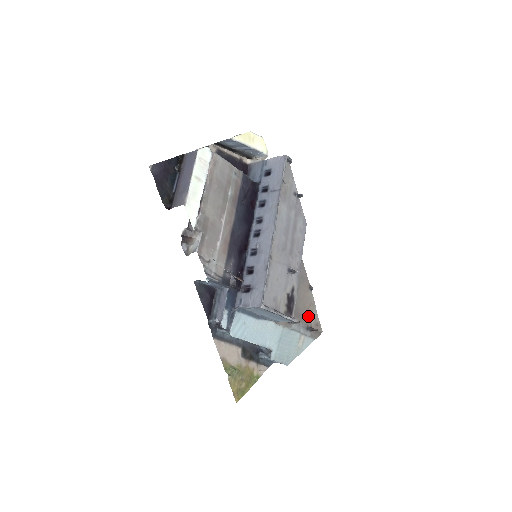
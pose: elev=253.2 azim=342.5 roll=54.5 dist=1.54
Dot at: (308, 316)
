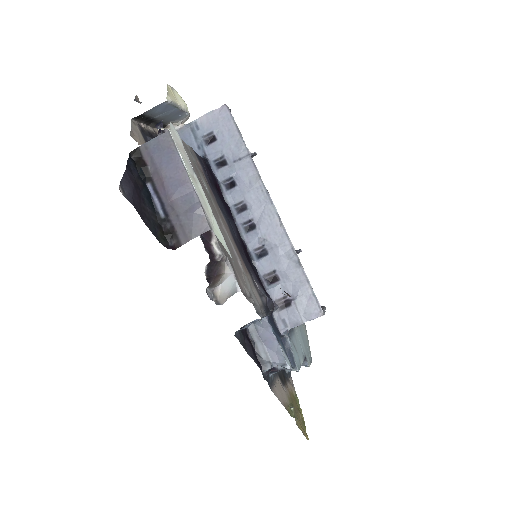
Dot at: occluded
